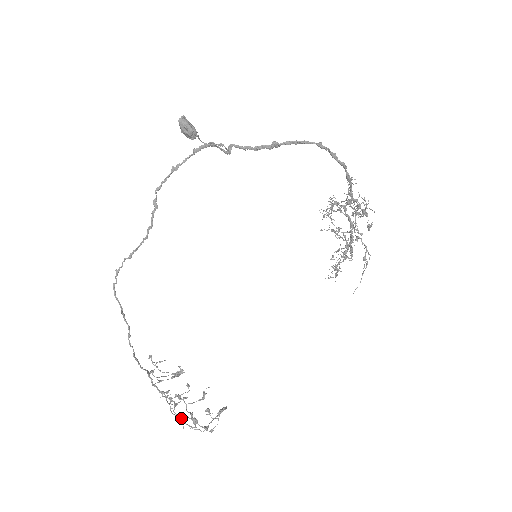
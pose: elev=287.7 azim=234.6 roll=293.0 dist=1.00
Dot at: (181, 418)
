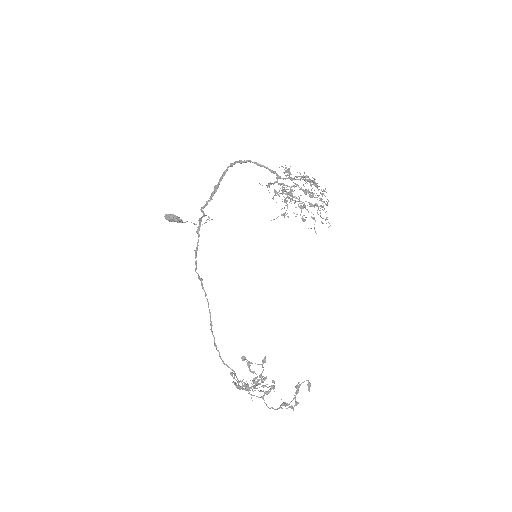
Dot at: (249, 389)
